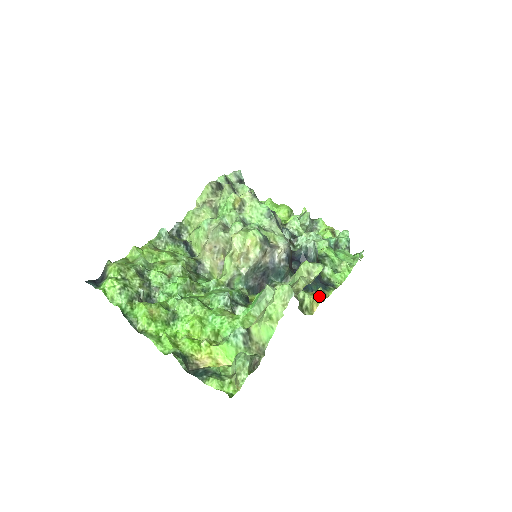
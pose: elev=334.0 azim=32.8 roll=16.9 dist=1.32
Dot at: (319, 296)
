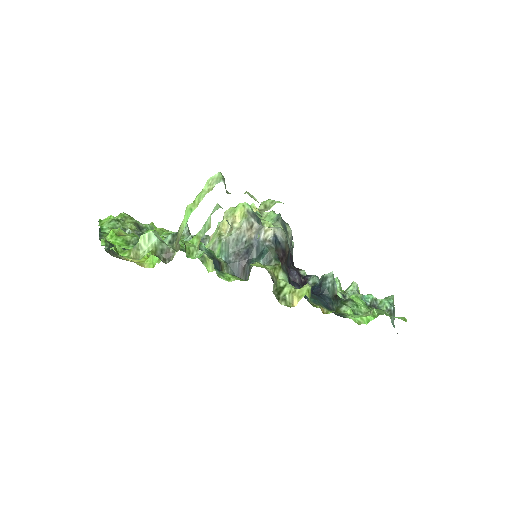
Dot at: (304, 290)
